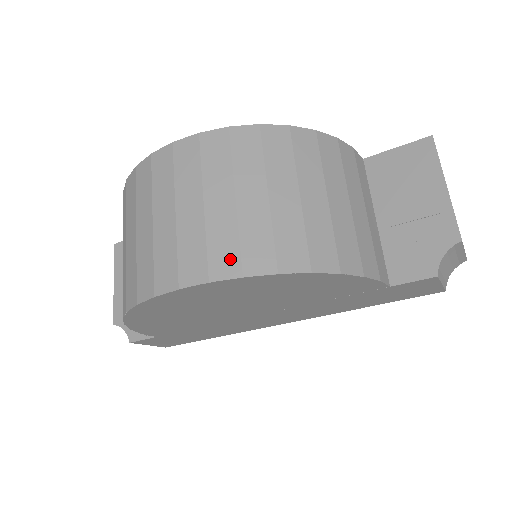
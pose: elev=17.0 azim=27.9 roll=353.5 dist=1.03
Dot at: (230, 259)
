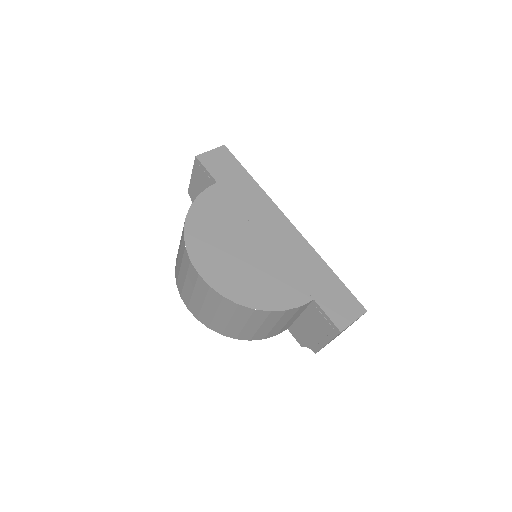
Dot at: (206, 322)
